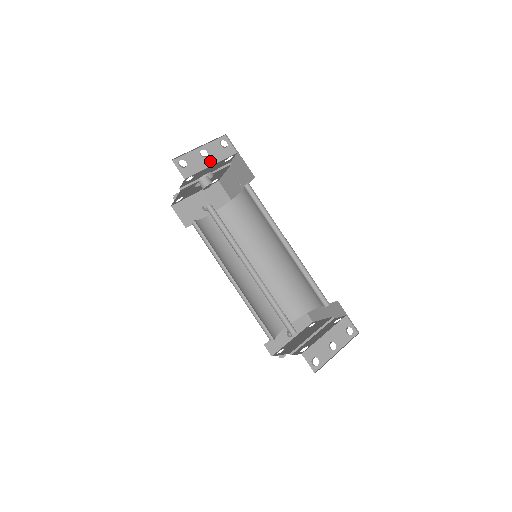
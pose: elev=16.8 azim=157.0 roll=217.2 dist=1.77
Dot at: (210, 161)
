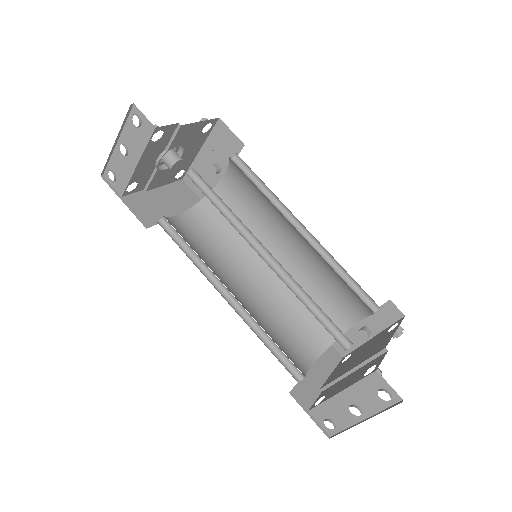
Dot at: (133, 158)
